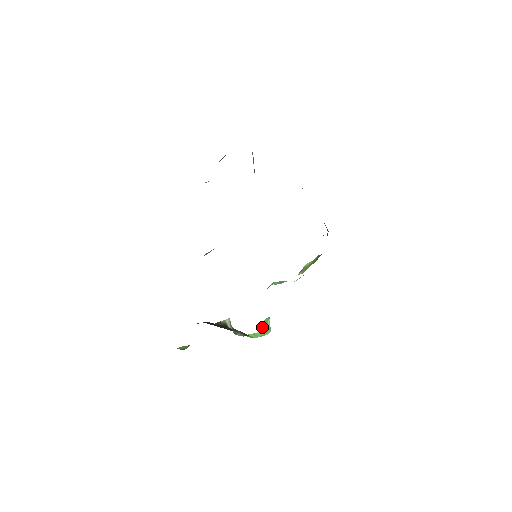
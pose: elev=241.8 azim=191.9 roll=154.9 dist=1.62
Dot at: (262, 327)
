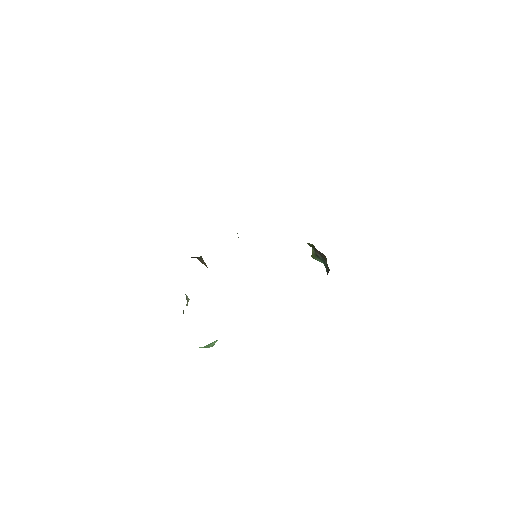
Dot at: (204, 346)
